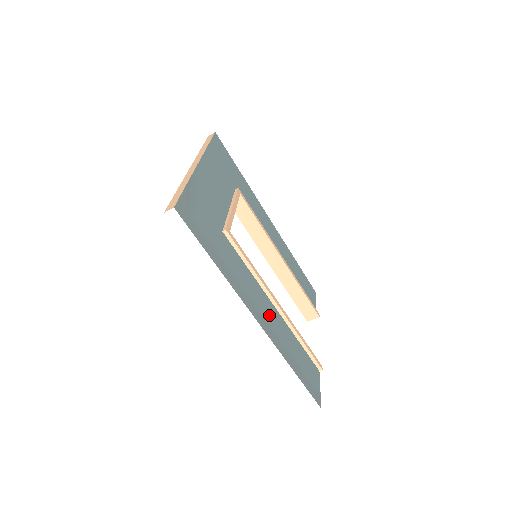
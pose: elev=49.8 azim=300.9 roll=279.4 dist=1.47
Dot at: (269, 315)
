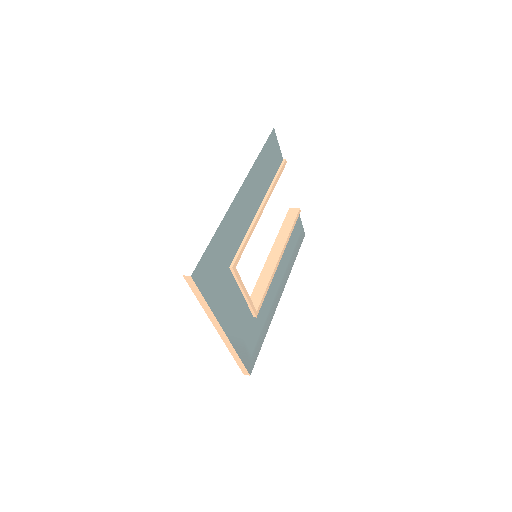
Dot at: (280, 275)
